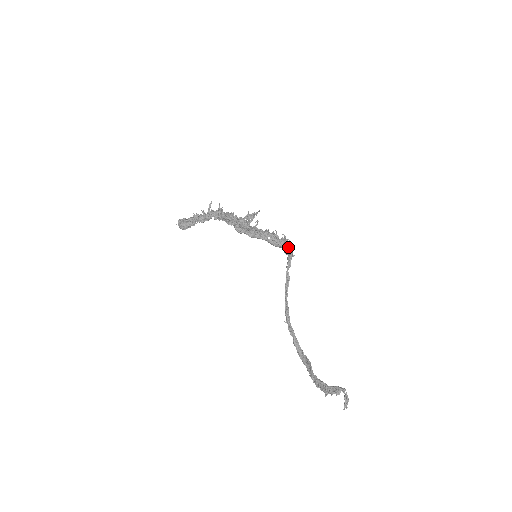
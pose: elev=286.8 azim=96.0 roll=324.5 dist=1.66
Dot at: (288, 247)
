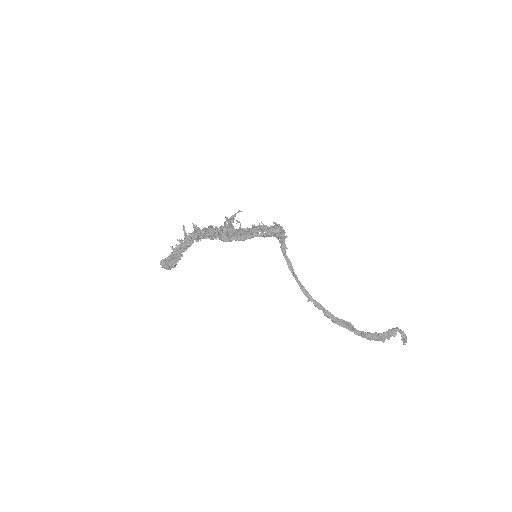
Dot at: (281, 232)
